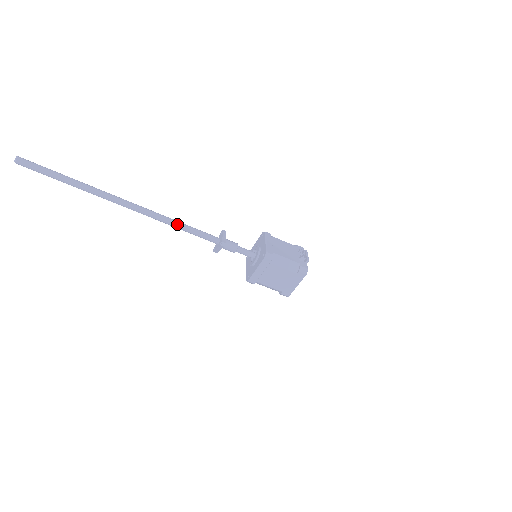
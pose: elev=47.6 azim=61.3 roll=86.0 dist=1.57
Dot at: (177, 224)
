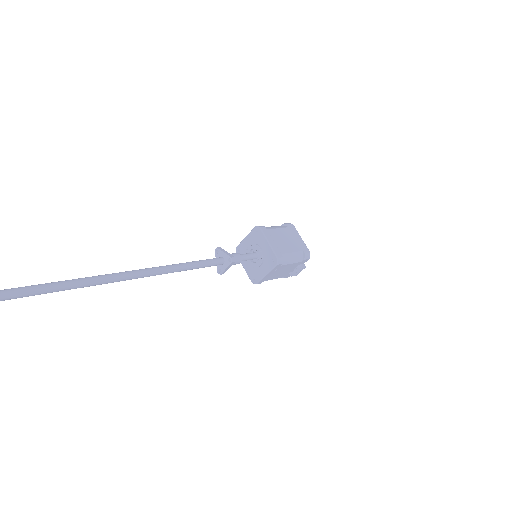
Dot at: (179, 271)
